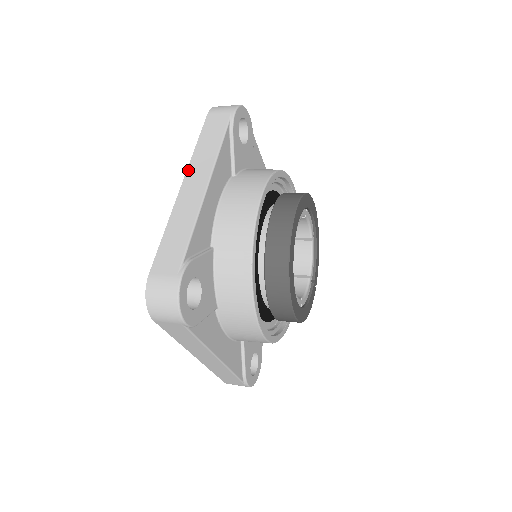
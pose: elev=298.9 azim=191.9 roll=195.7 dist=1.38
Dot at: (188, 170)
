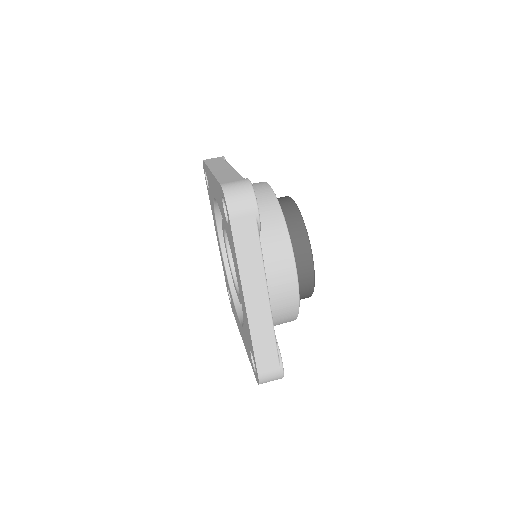
Dot at: (243, 287)
